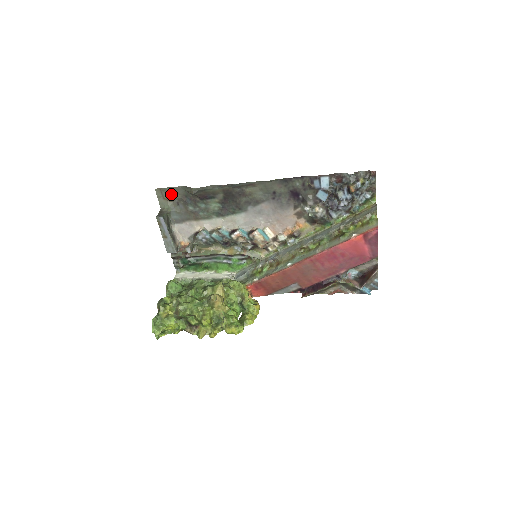
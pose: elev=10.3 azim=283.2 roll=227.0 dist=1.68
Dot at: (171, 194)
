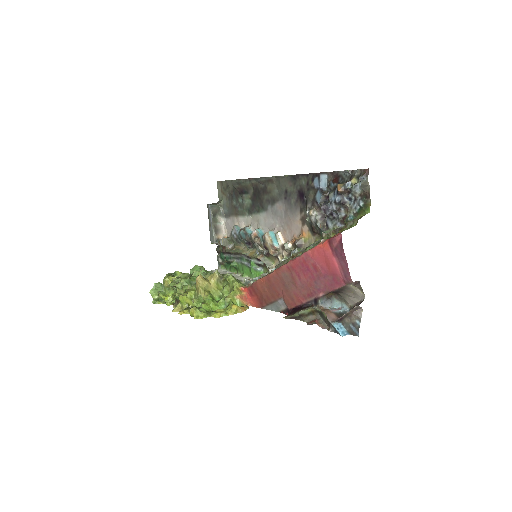
Dot at: (226, 188)
